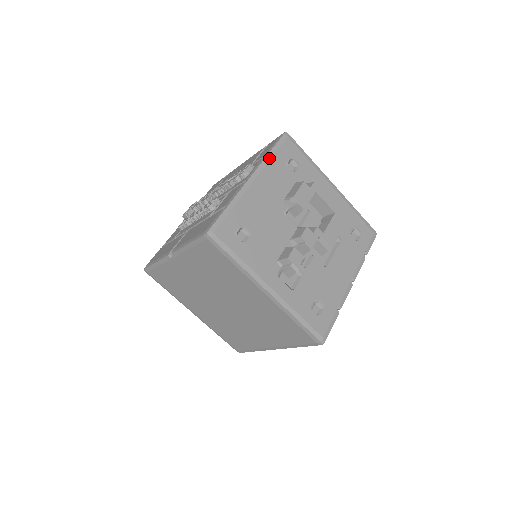
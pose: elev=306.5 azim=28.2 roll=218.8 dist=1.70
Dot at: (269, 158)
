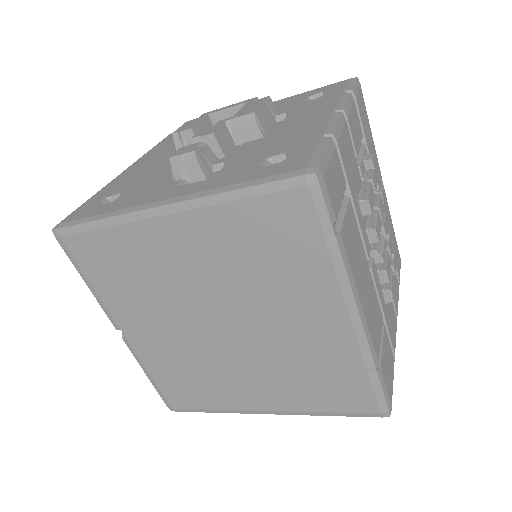
Dot at: (149, 151)
